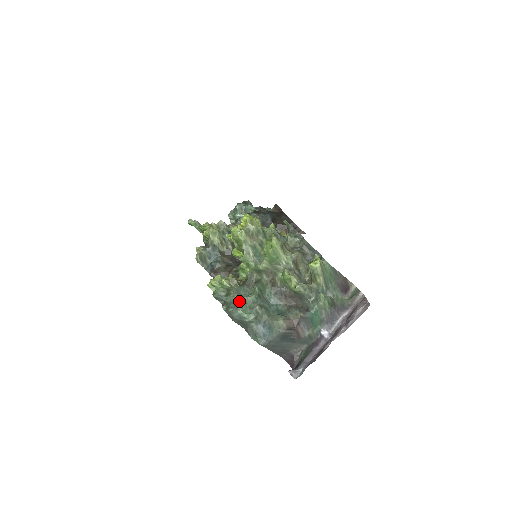
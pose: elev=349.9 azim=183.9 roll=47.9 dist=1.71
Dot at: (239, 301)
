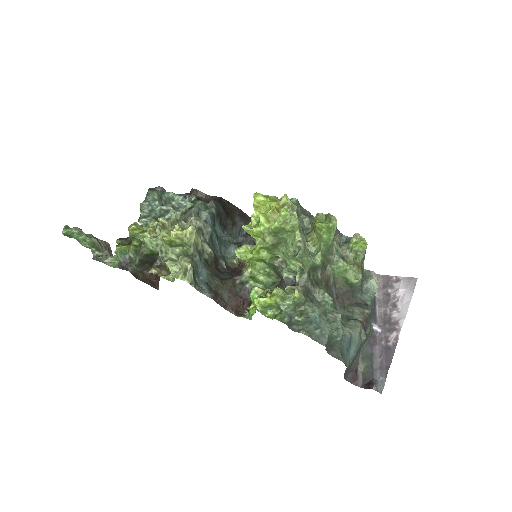
Dot at: (322, 315)
